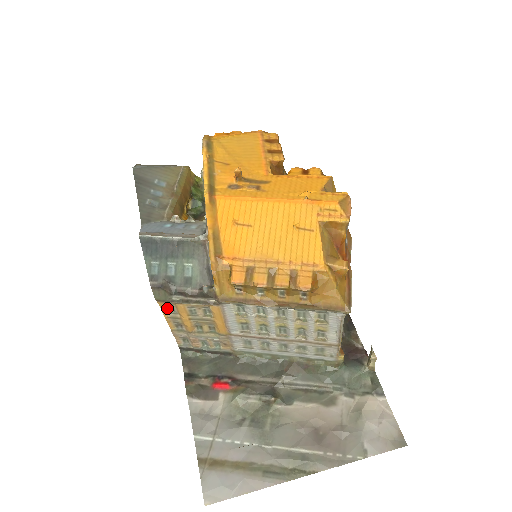
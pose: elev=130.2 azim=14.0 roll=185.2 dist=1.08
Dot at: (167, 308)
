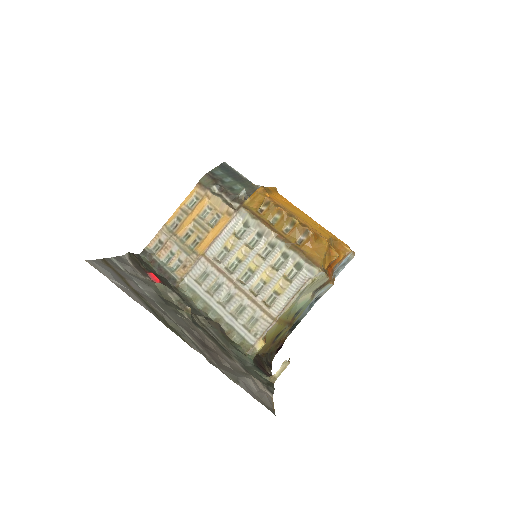
Dot at: (191, 200)
